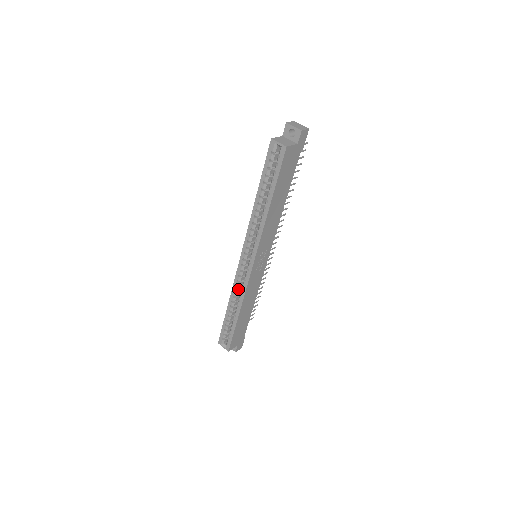
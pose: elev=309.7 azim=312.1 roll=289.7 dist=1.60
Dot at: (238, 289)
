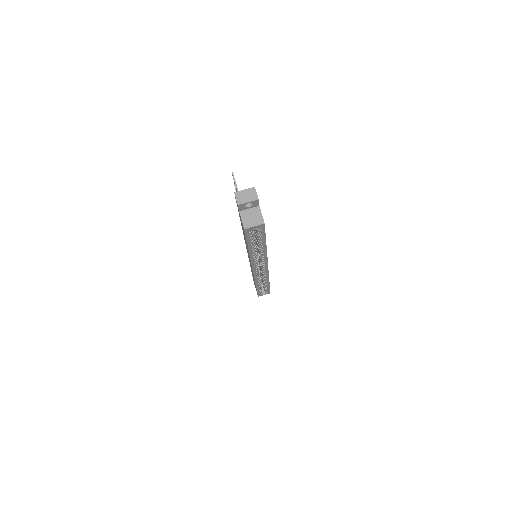
Dot at: (259, 278)
